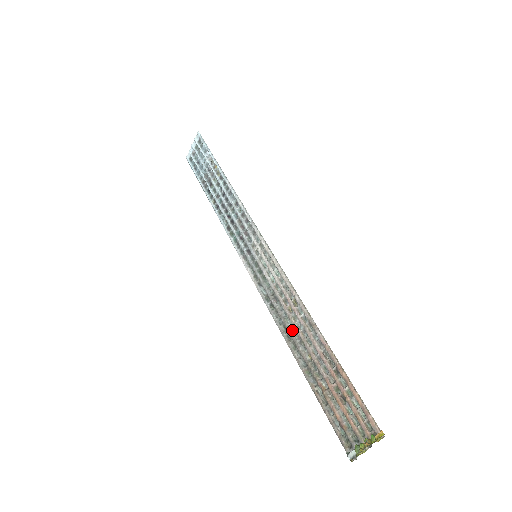
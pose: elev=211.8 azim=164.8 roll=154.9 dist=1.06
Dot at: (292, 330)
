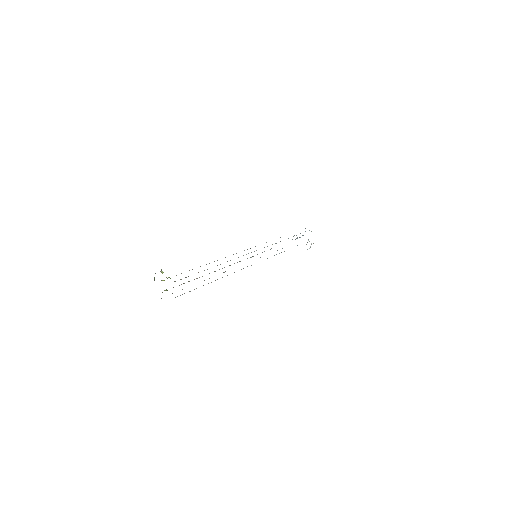
Dot at: occluded
